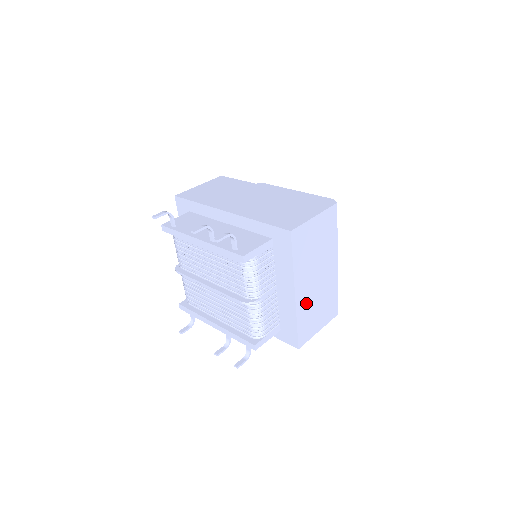
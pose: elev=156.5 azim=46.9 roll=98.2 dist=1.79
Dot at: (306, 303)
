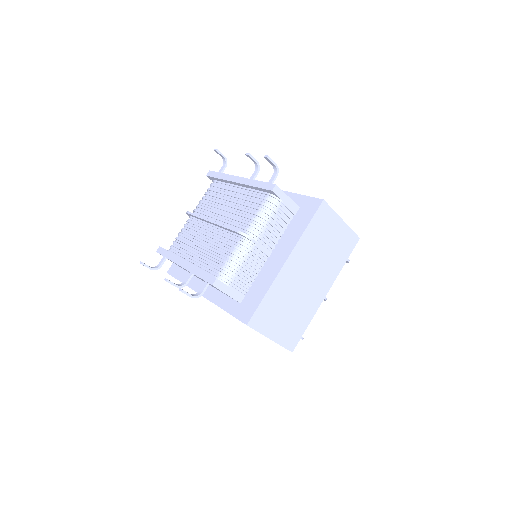
Dot at: (285, 287)
